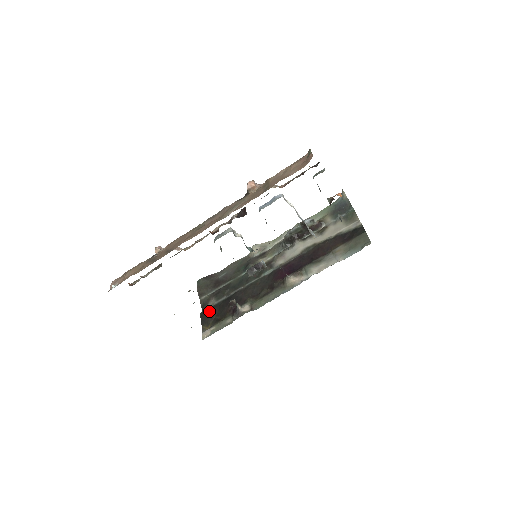
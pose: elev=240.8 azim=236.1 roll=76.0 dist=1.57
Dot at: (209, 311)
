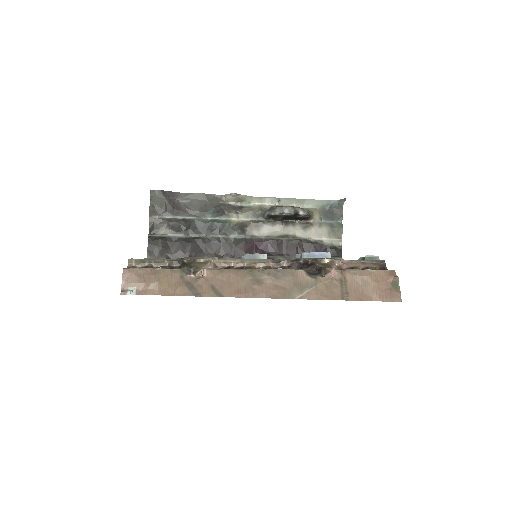
Dot at: (161, 243)
